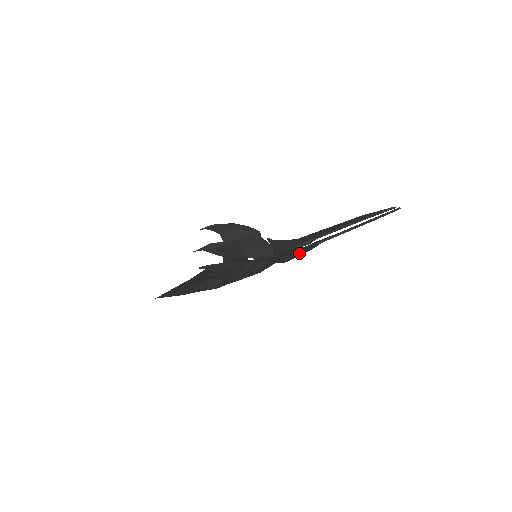
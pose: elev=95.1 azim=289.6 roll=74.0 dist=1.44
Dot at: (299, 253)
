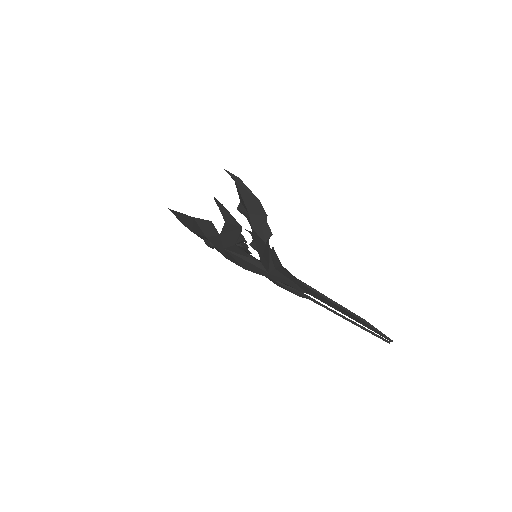
Dot at: (284, 277)
